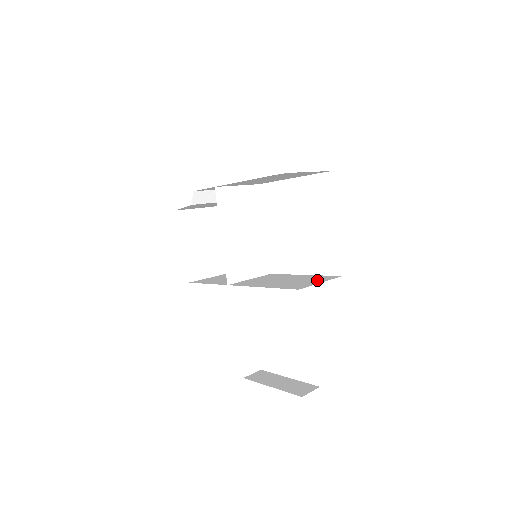
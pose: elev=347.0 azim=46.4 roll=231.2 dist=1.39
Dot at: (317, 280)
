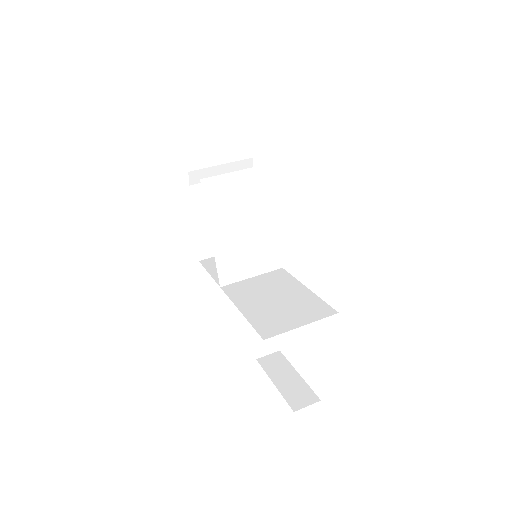
Dot at: (304, 315)
